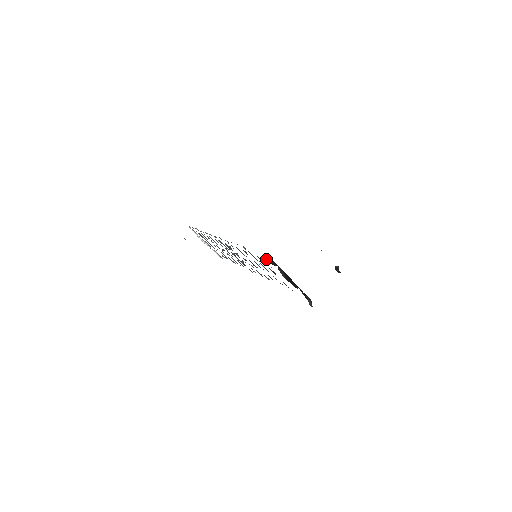
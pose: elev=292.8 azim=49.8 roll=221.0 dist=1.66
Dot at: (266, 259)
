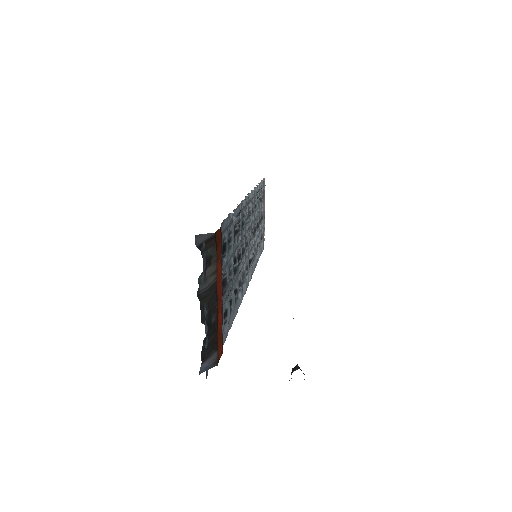
Dot at: occluded
